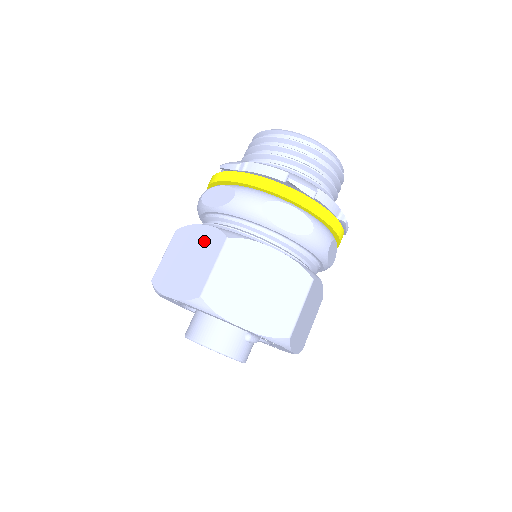
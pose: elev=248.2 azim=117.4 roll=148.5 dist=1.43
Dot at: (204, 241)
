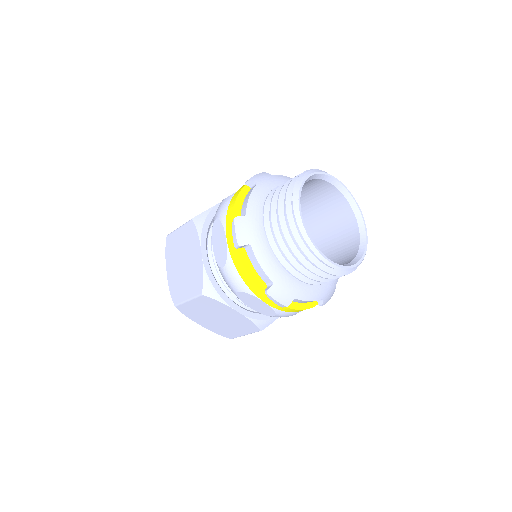
Dot at: (194, 269)
